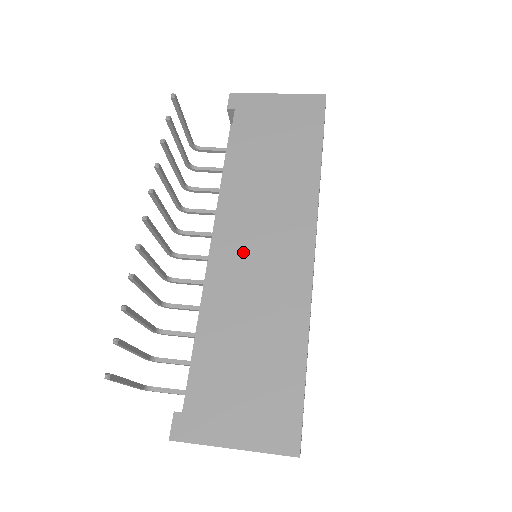
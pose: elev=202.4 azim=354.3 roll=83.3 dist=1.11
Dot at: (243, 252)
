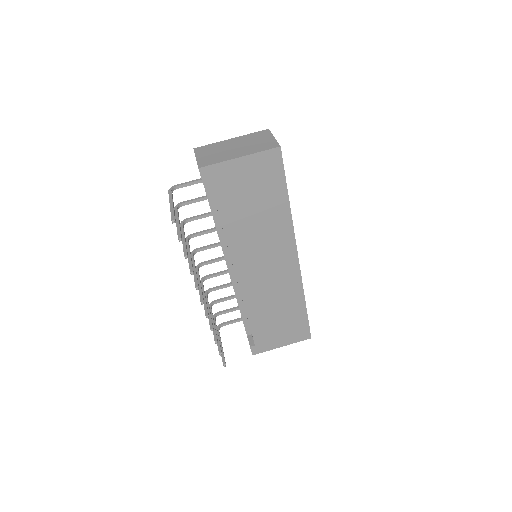
Dot at: (257, 275)
